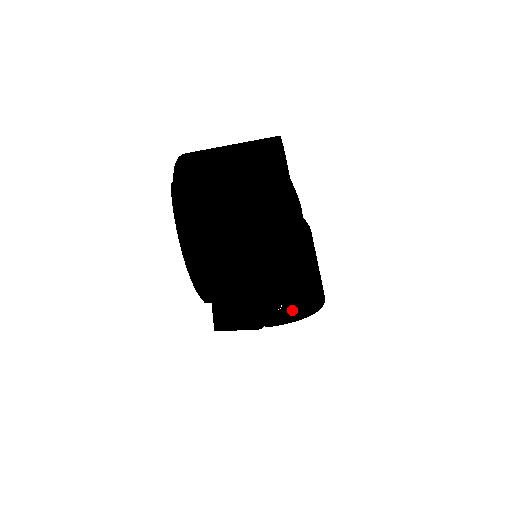
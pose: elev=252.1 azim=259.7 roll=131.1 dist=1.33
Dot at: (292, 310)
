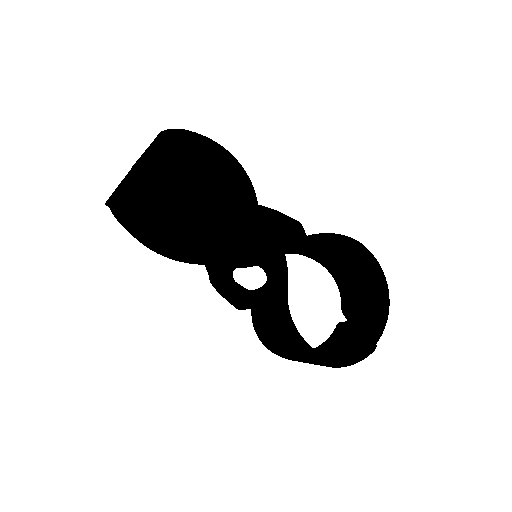
Dot at: (375, 304)
